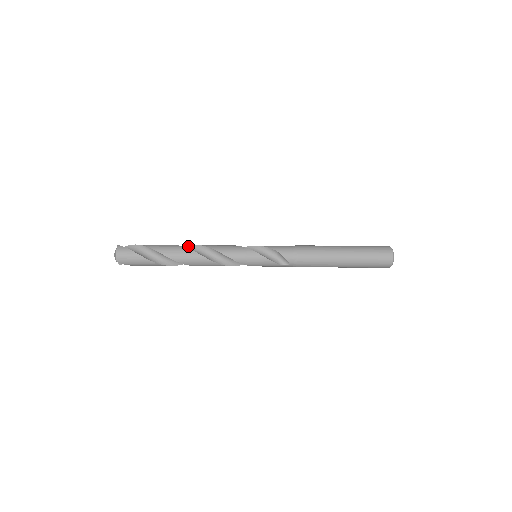
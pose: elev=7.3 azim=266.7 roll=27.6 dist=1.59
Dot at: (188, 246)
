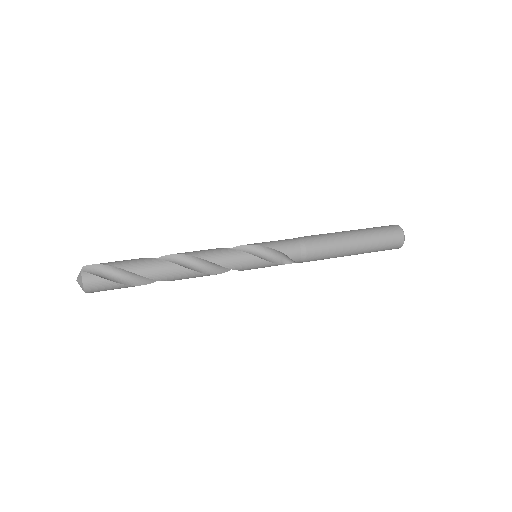
Dot at: (172, 254)
